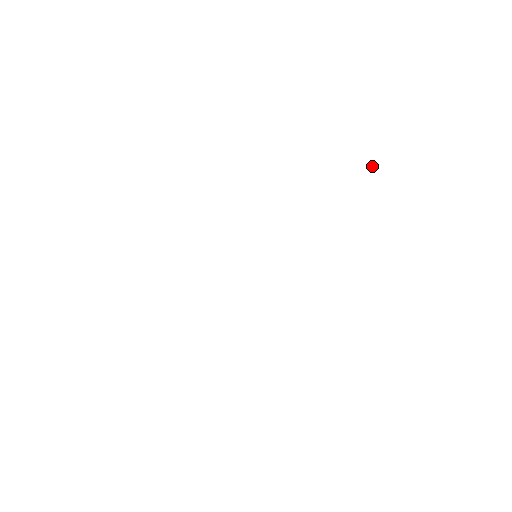
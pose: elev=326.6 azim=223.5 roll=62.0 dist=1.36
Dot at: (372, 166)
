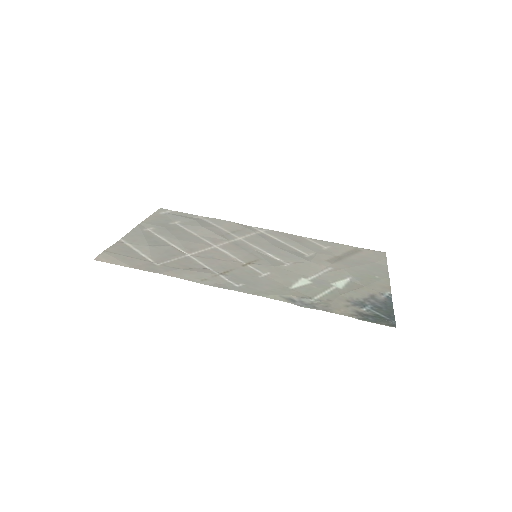
Dot at: (394, 323)
